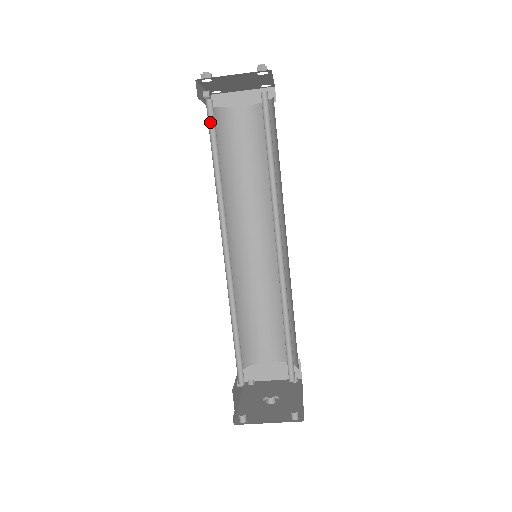
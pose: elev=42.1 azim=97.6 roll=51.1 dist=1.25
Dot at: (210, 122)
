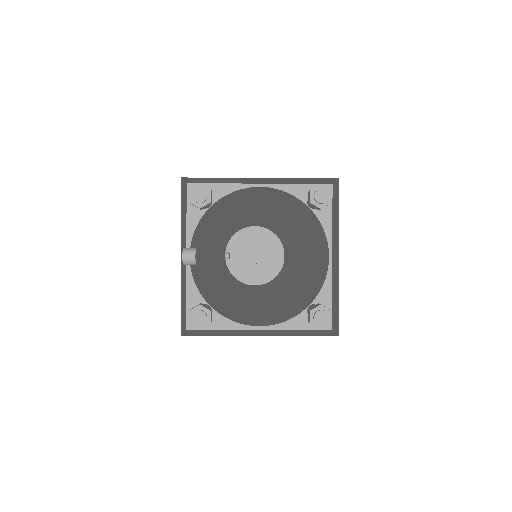
Dot at: occluded
